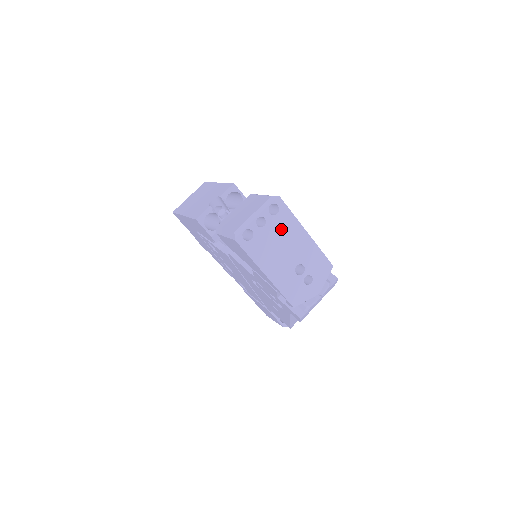
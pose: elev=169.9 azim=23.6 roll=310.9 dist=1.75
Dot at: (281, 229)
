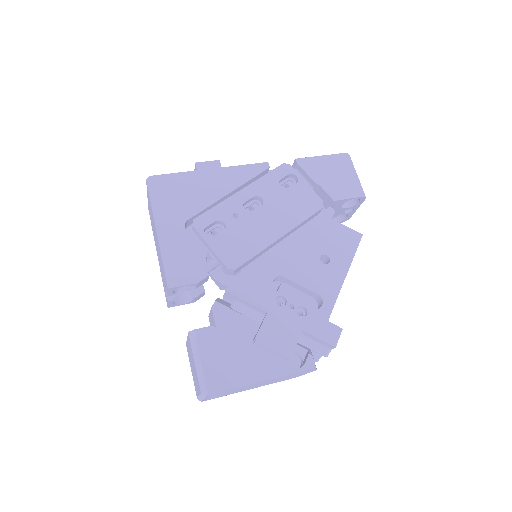
Dot at: (234, 390)
